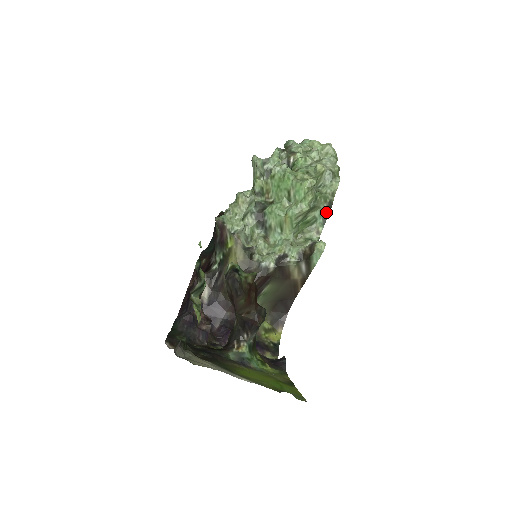
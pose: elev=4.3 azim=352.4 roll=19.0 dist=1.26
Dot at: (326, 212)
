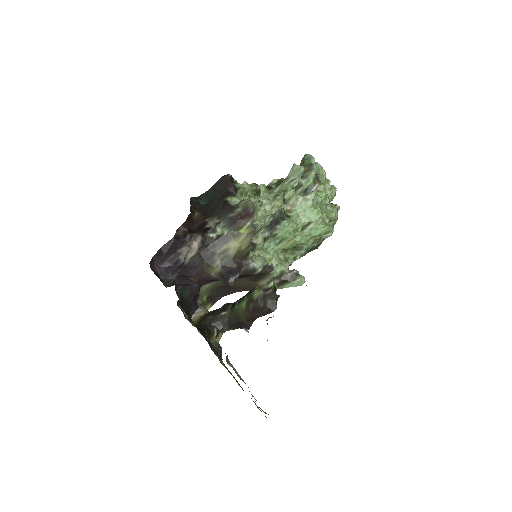
Dot at: (311, 249)
